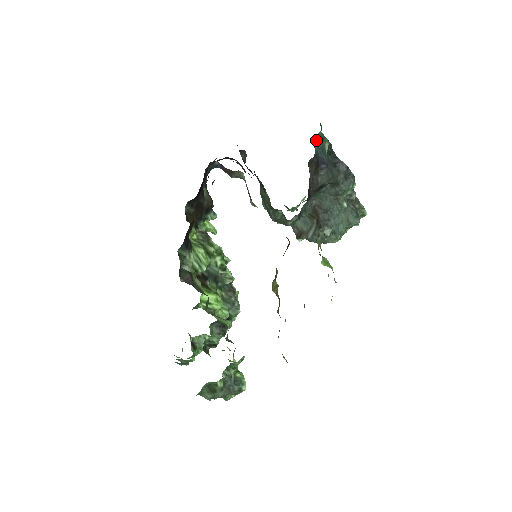
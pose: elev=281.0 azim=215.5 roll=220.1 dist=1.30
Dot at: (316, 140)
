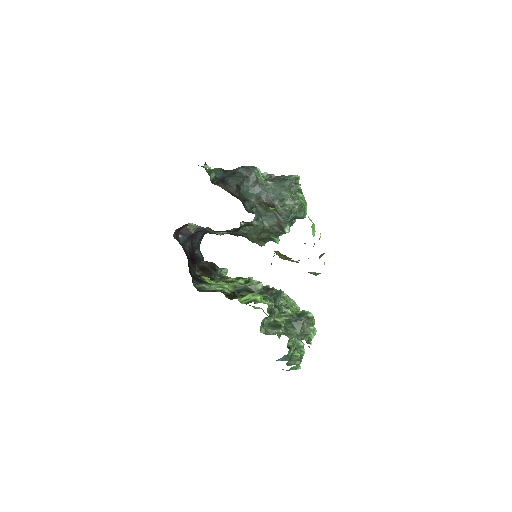
Dot at: (209, 174)
